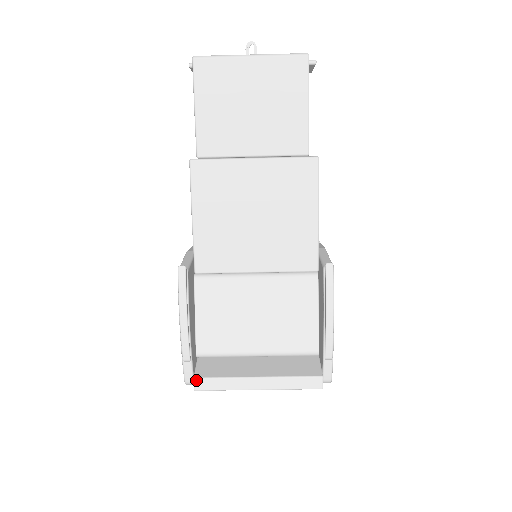
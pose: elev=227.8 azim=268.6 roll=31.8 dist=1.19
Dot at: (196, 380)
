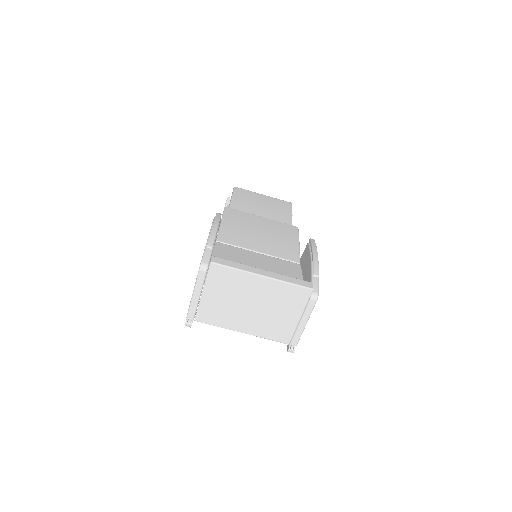
Dot at: (214, 257)
